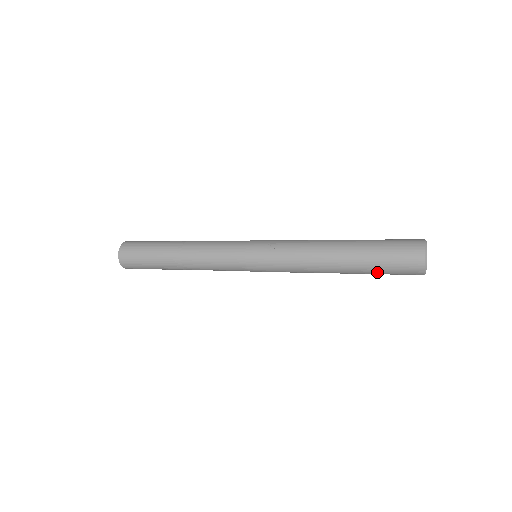
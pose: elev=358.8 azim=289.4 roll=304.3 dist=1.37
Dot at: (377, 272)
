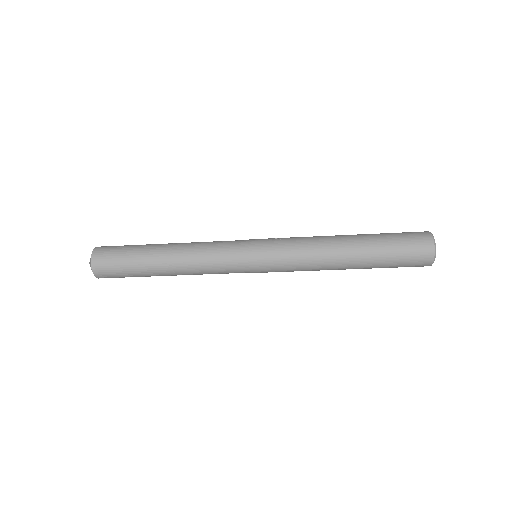
Dot at: (388, 258)
